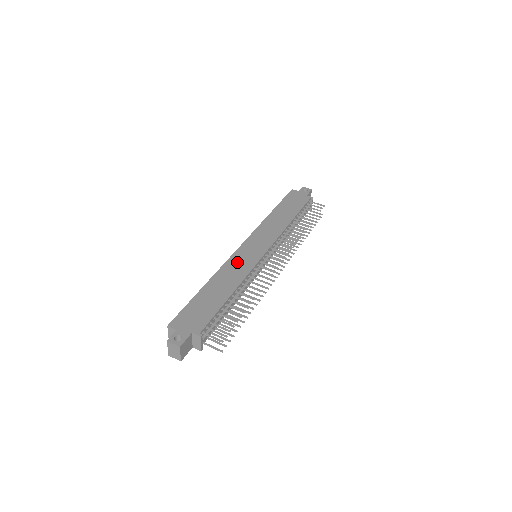
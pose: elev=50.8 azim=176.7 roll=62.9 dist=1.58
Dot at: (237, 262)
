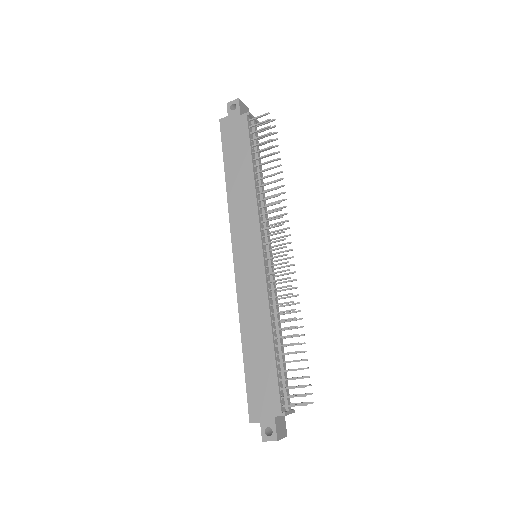
Dot at: (247, 290)
